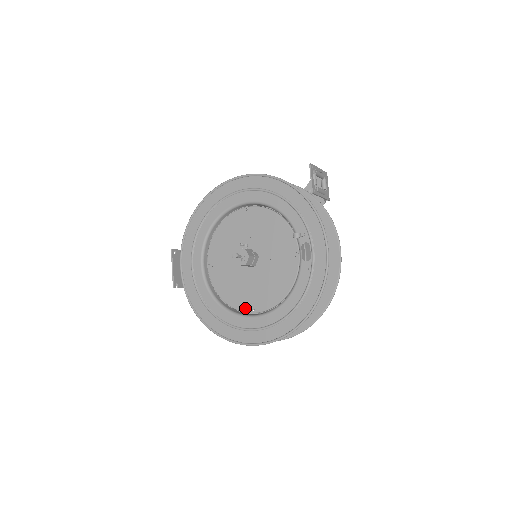
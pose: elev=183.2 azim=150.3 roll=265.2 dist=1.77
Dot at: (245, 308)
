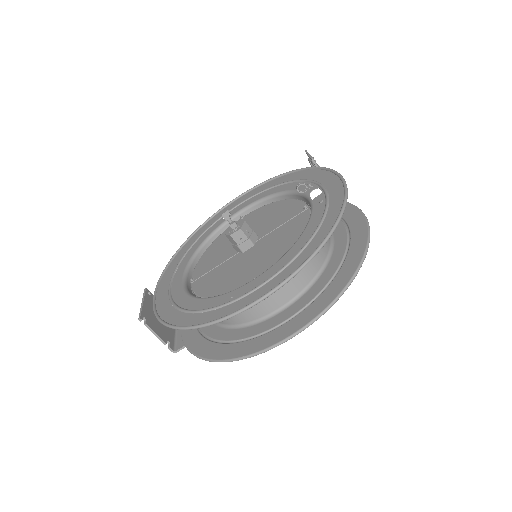
Dot at: occluded
